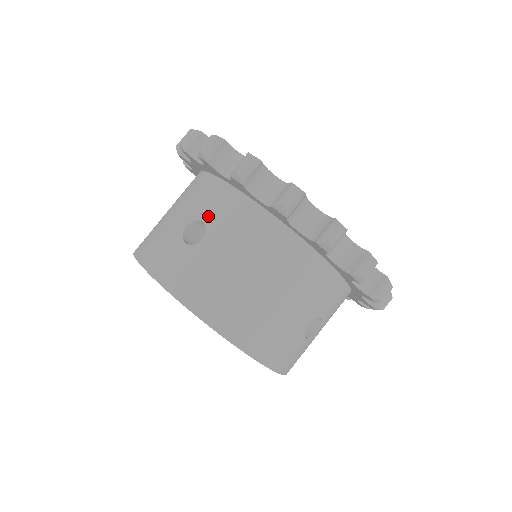
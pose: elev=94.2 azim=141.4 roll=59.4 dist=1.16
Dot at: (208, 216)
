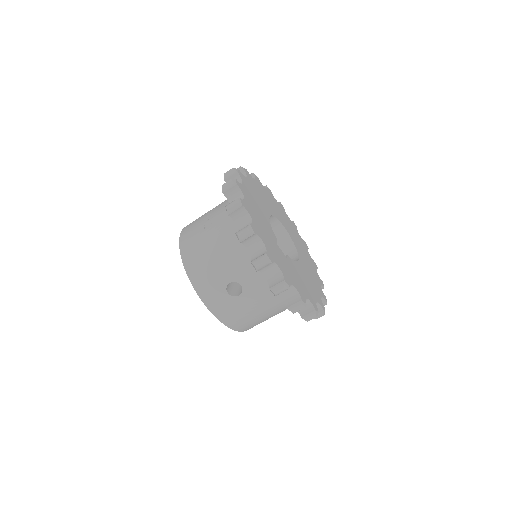
Dot at: (245, 284)
